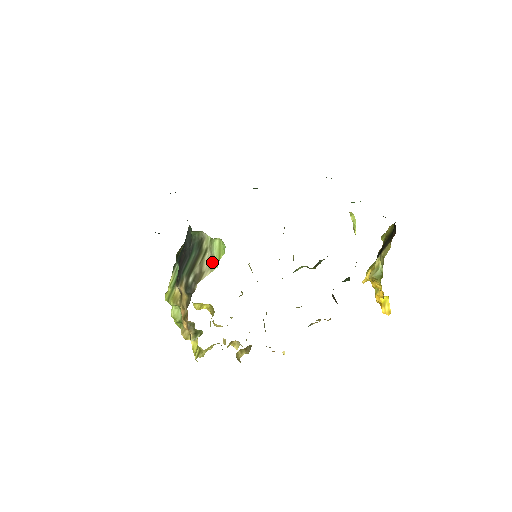
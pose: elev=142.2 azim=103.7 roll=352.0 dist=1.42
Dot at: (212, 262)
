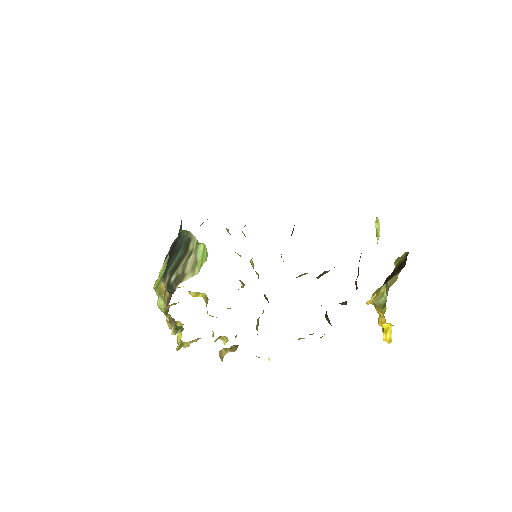
Dot at: (195, 266)
